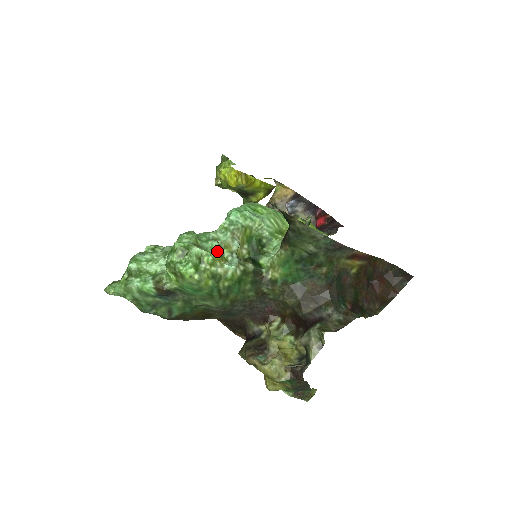
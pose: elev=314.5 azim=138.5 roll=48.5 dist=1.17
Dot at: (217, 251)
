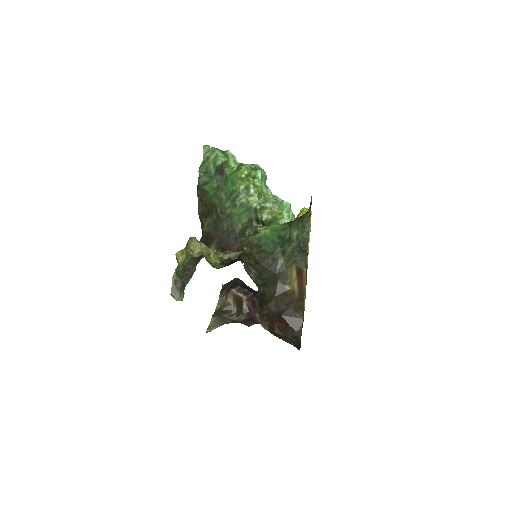
Dot at: (262, 190)
